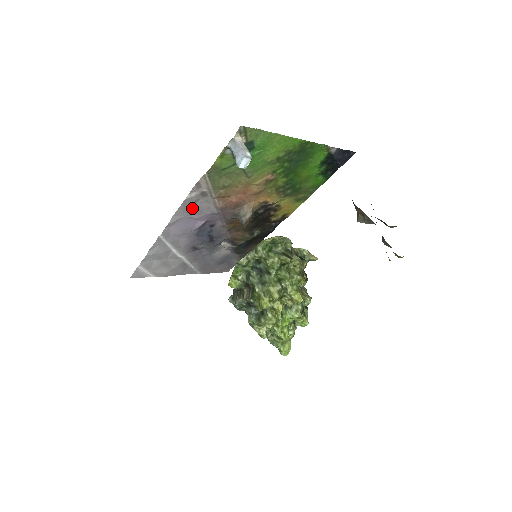
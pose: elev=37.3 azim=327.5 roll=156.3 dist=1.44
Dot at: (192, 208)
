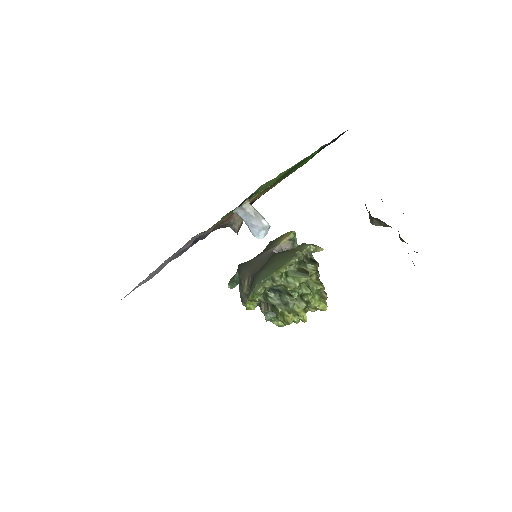
Dot at: (184, 246)
